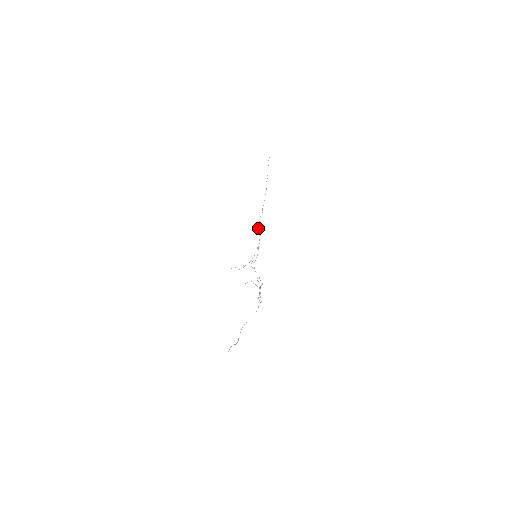
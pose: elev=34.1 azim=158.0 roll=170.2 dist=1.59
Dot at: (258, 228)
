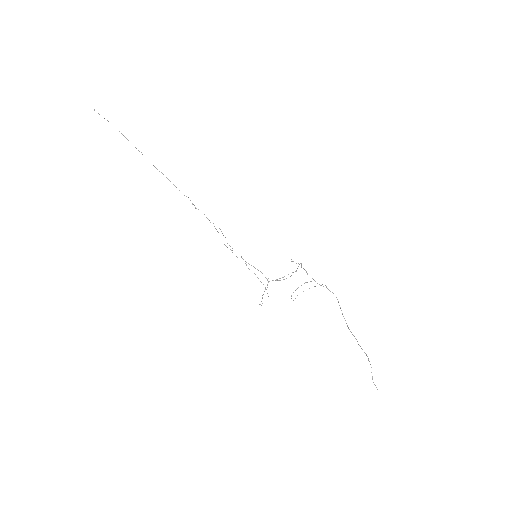
Dot at: occluded
